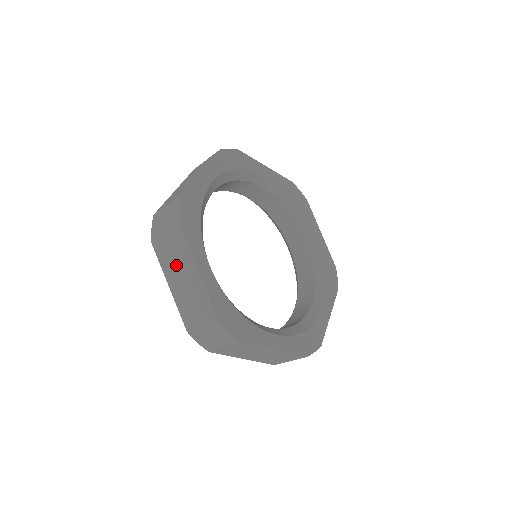
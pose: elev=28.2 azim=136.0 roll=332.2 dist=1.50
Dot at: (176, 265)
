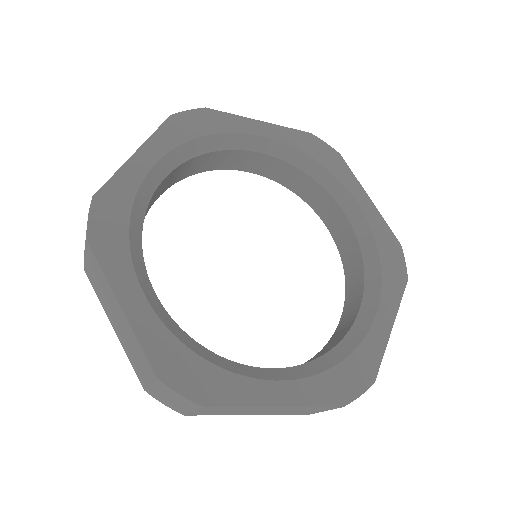
Dot at: occluded
